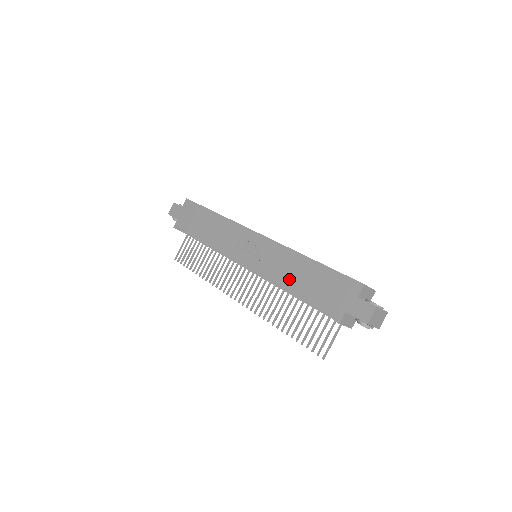
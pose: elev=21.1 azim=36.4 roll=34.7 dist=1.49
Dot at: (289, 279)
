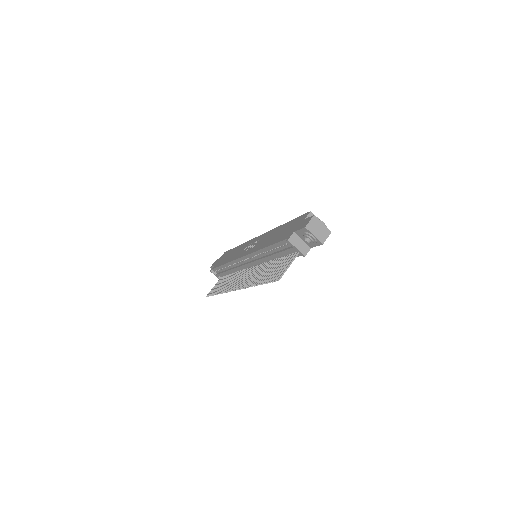
Dot at: (266, 242)
